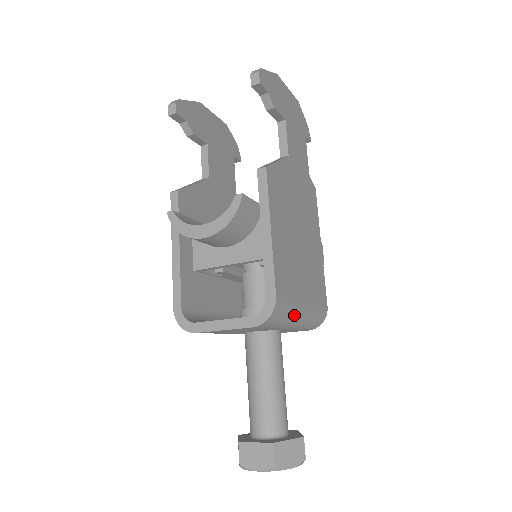
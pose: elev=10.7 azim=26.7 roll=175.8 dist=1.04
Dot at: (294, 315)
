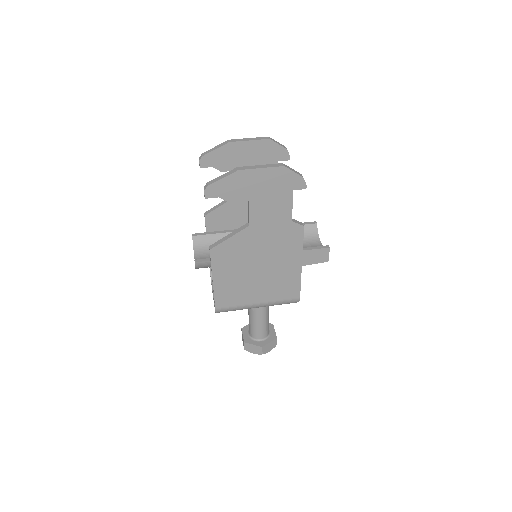
Dot at: occluded
